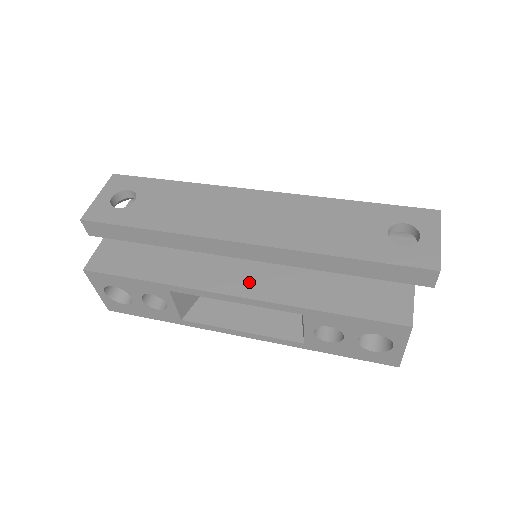
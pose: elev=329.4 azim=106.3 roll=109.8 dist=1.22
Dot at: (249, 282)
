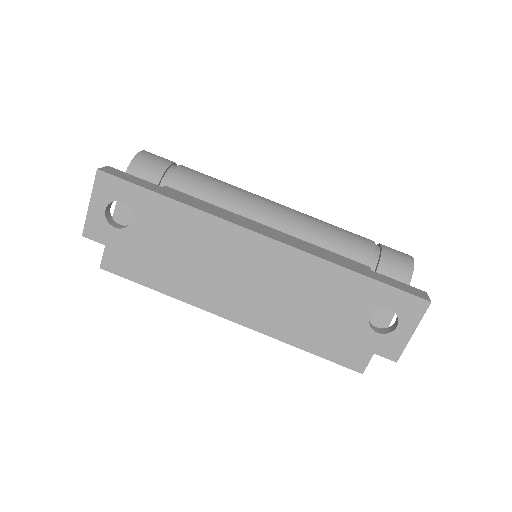
Dot at: (245, 311)
